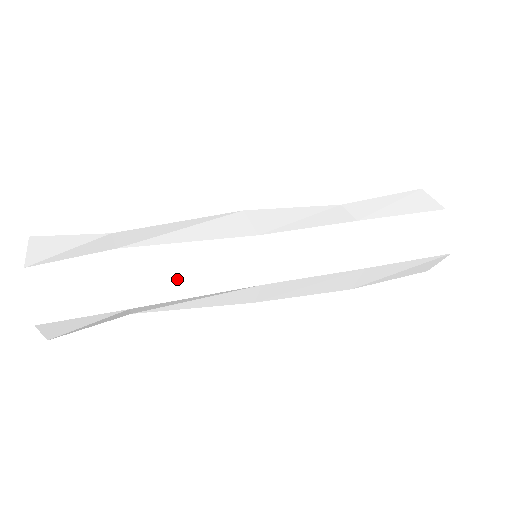
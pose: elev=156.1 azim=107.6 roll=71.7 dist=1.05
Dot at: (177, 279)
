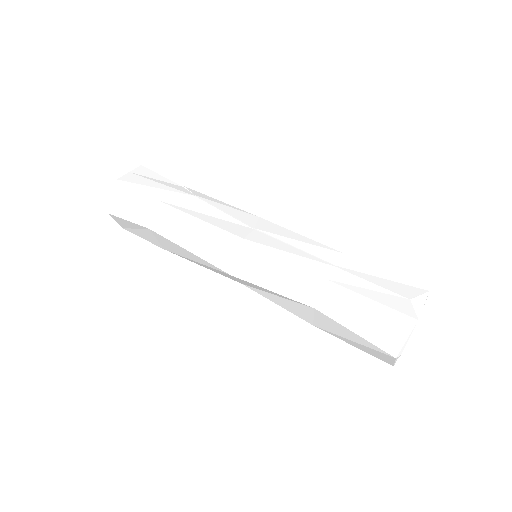
Dot at: (185, 257)
